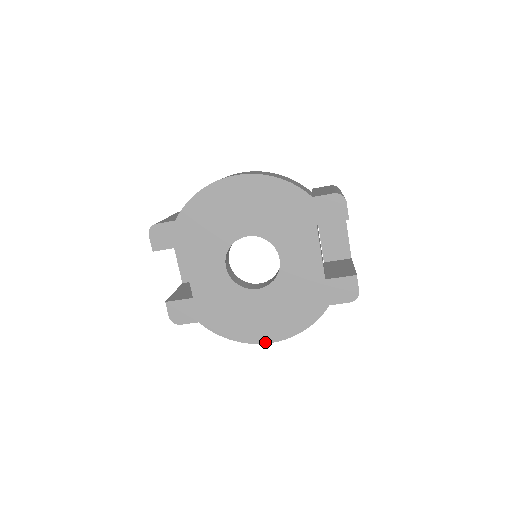
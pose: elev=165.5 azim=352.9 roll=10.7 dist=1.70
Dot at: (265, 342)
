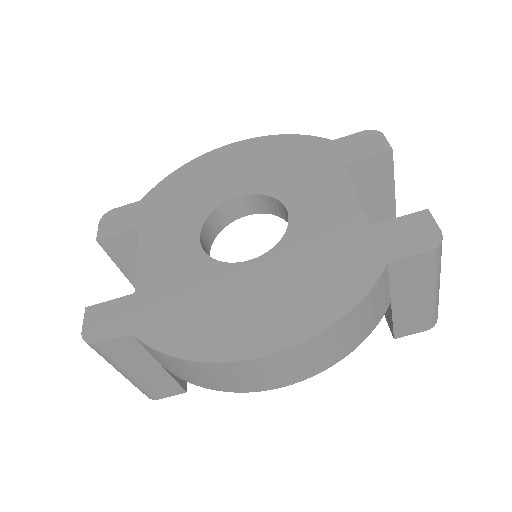
Dot at: (258, 354)
